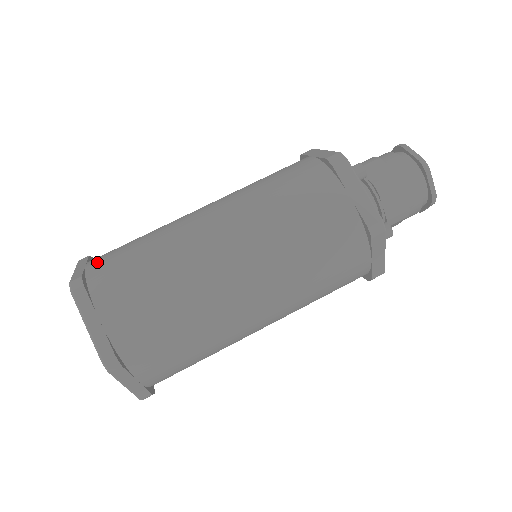
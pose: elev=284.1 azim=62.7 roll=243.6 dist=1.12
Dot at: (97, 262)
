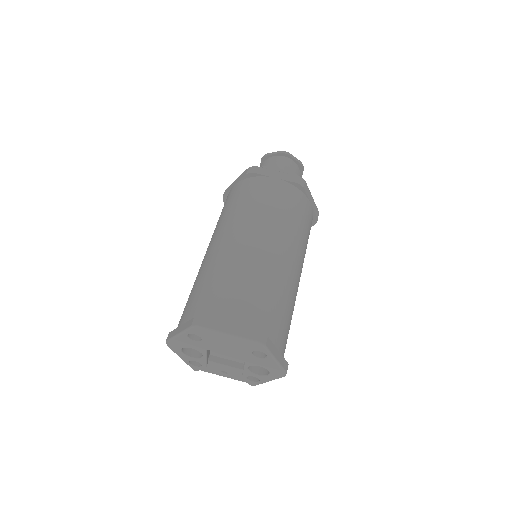
Dot at: occluded
